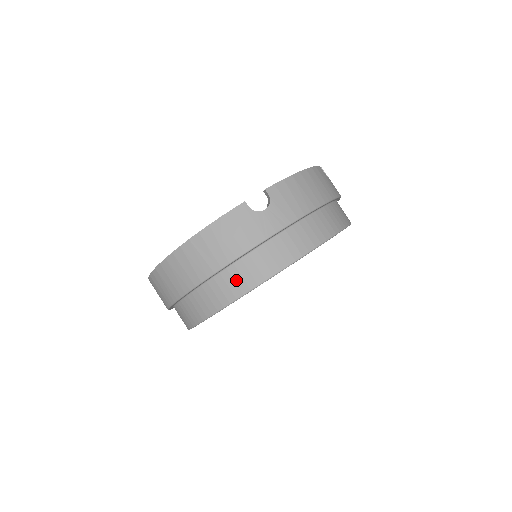
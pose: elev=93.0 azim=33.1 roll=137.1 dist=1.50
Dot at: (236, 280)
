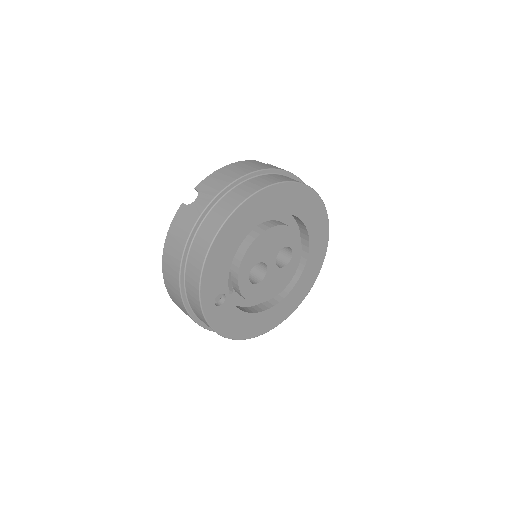
Dot at: (196, 258)
